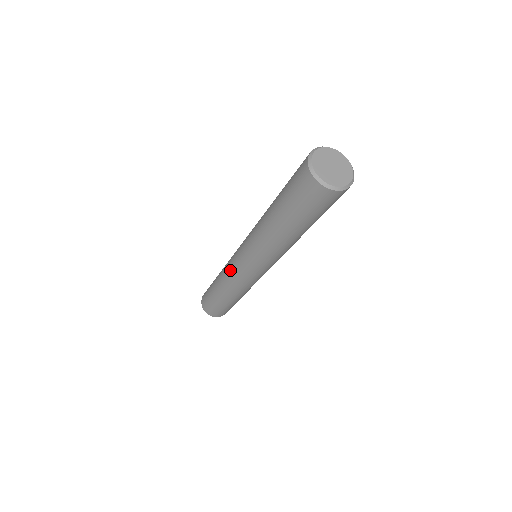
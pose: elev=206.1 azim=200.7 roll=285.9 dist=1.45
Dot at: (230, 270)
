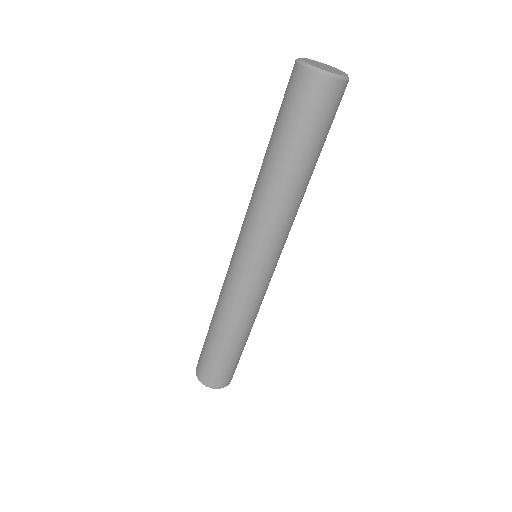
Dot at: (226, 282)
